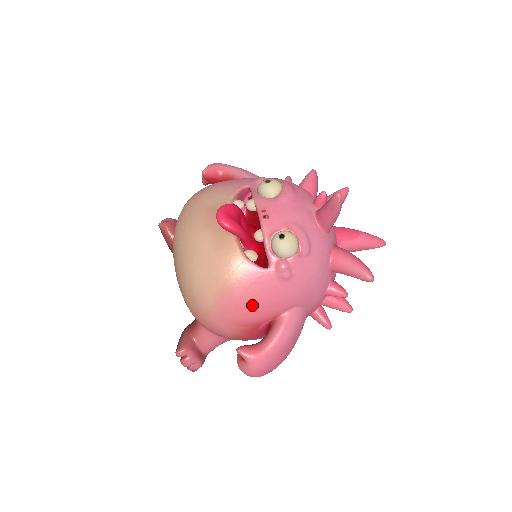
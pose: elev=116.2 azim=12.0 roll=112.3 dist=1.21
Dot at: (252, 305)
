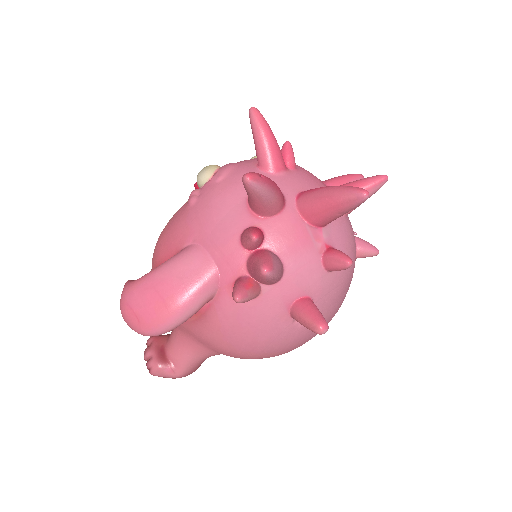
Dot at: (163, 238)
